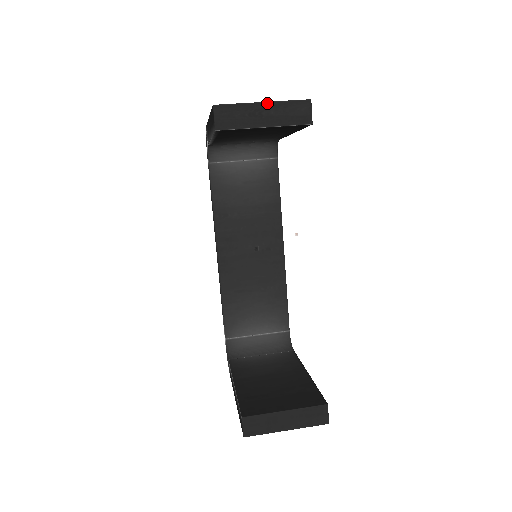
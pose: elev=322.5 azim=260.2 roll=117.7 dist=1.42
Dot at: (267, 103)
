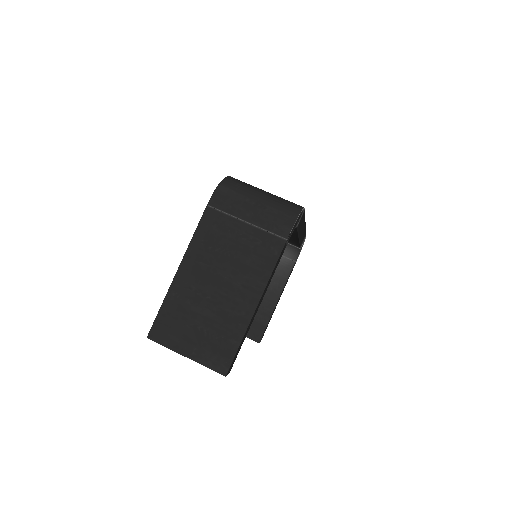
Dot at: (189, 358)
